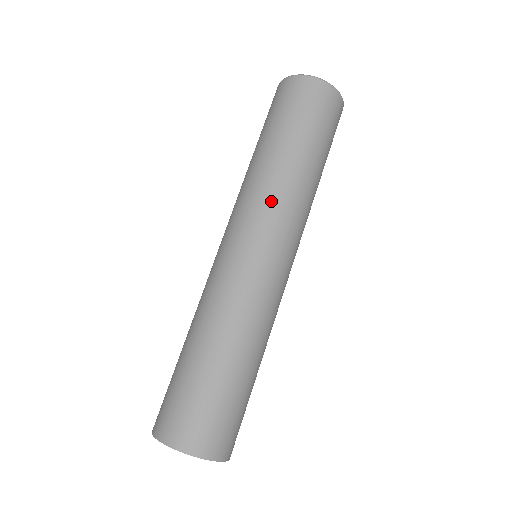
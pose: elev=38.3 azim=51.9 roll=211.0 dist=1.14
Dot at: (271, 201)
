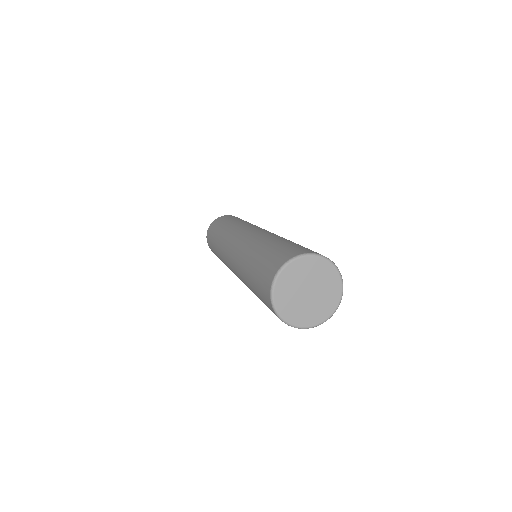
Dot at: occluded
